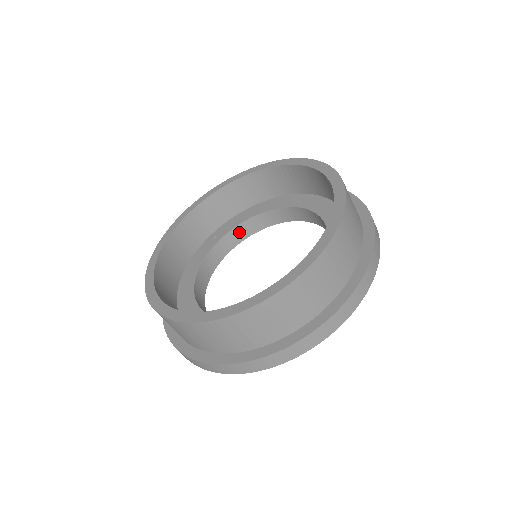
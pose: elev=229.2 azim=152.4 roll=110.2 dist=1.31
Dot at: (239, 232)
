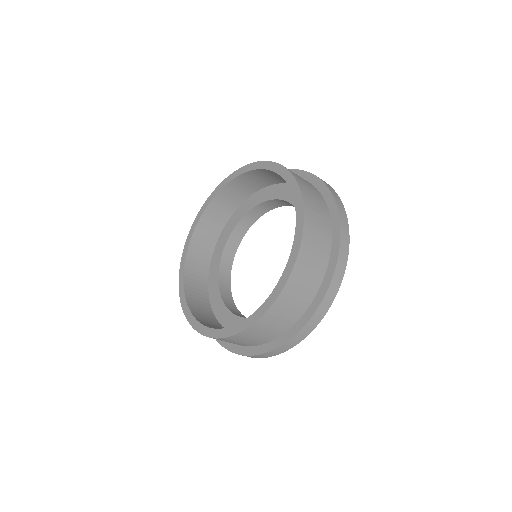
Dot at: (246, 220)
